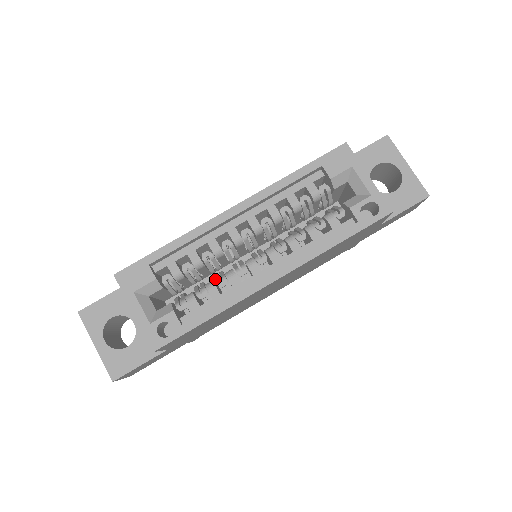
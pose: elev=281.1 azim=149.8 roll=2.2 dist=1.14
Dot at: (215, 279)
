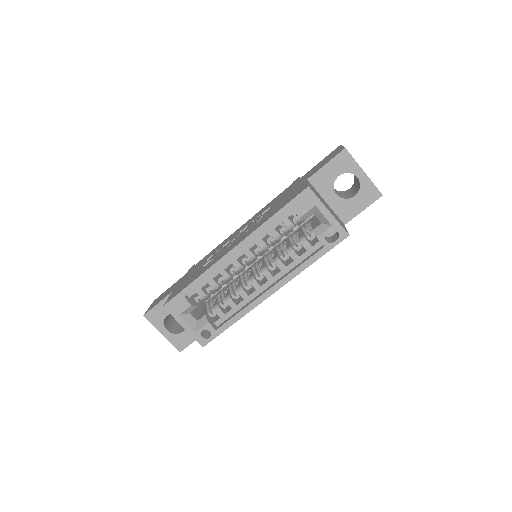
Dot at: (231, 292)
